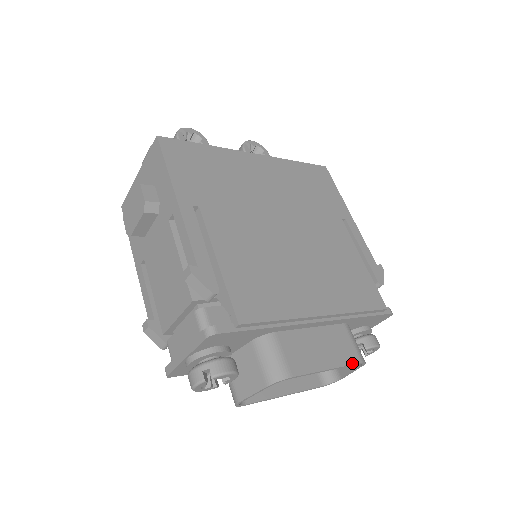
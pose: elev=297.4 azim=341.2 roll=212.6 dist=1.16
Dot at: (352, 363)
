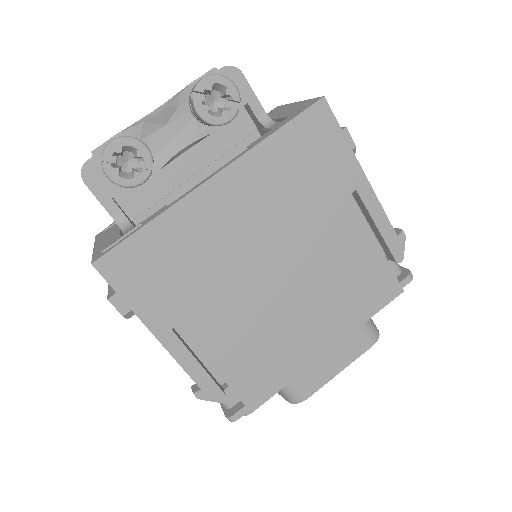
Dot at: (363, 352)
